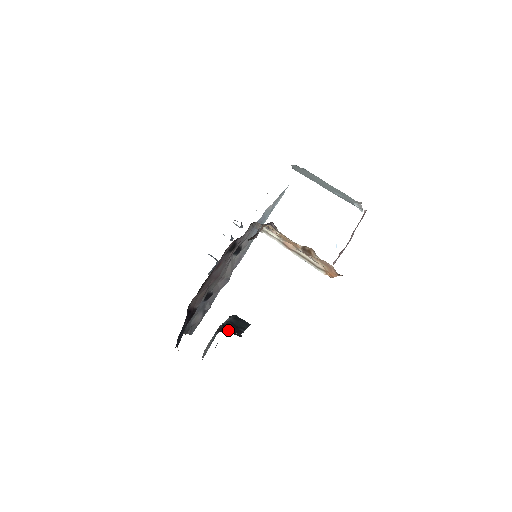
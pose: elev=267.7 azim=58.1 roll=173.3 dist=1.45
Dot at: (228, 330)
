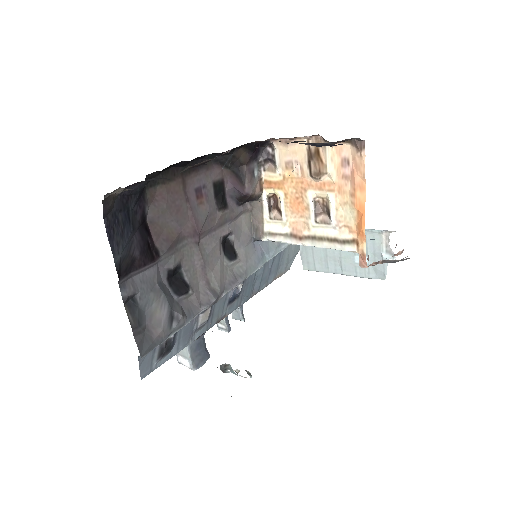
Dot at: occluded
